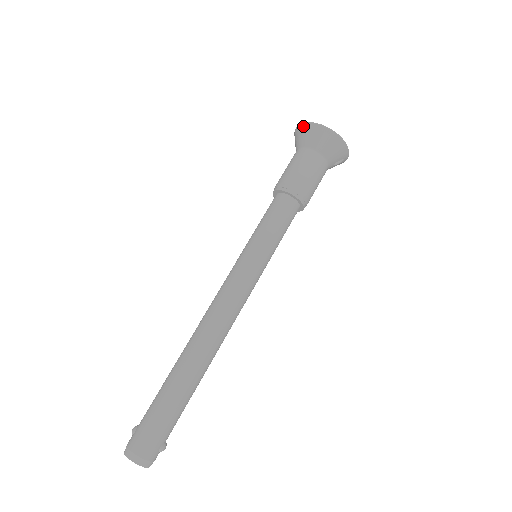
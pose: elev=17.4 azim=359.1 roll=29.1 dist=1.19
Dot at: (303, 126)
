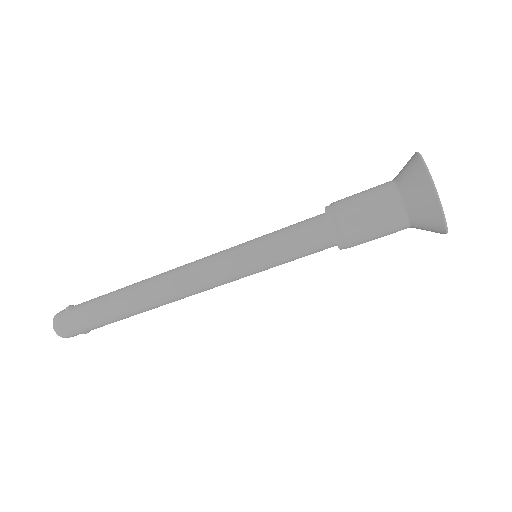
Dot at: (425, 177)
